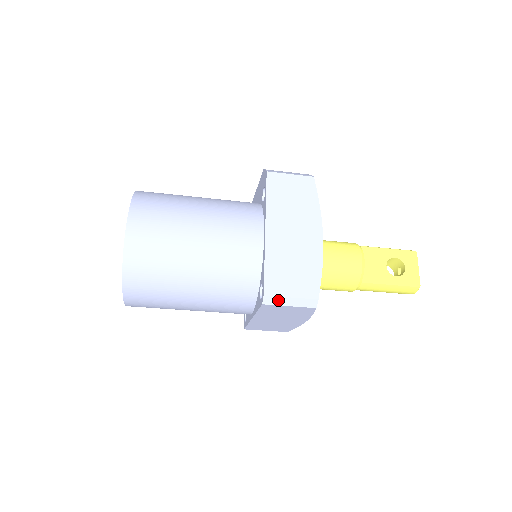
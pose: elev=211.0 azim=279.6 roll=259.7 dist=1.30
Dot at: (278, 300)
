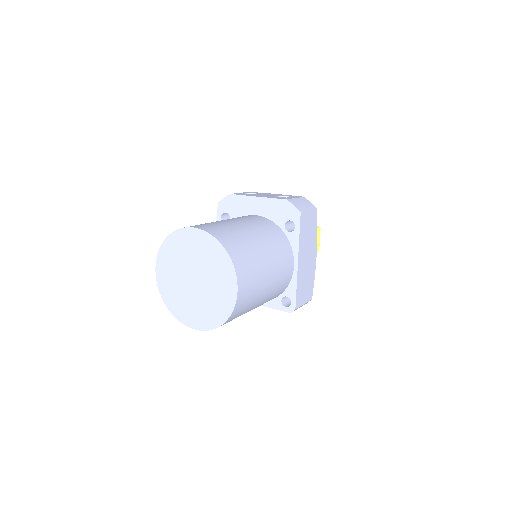
Dot at: occluded
